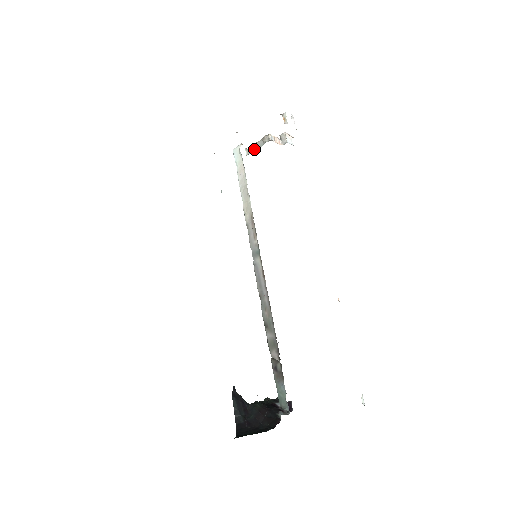
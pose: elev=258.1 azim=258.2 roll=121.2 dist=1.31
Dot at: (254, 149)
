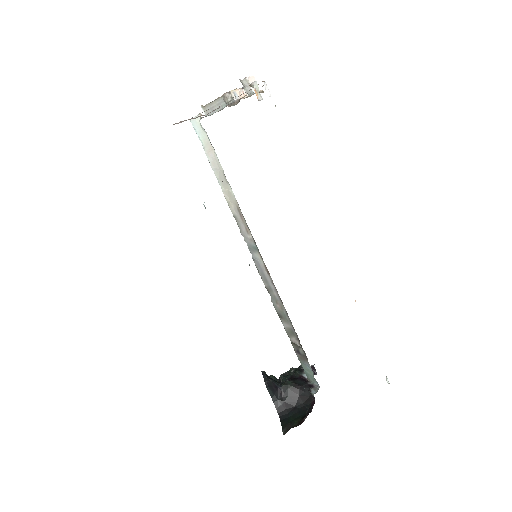
Dot at: (214, 109)
